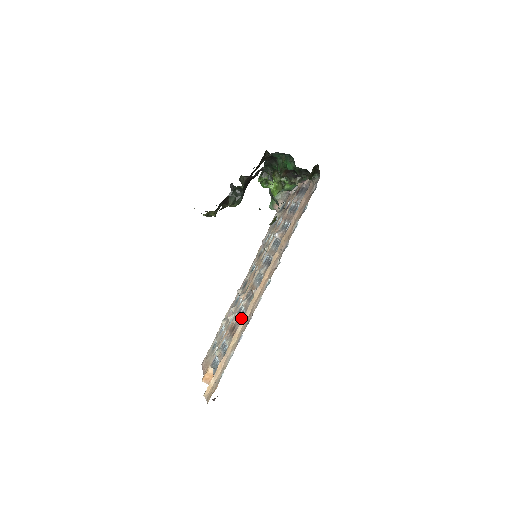
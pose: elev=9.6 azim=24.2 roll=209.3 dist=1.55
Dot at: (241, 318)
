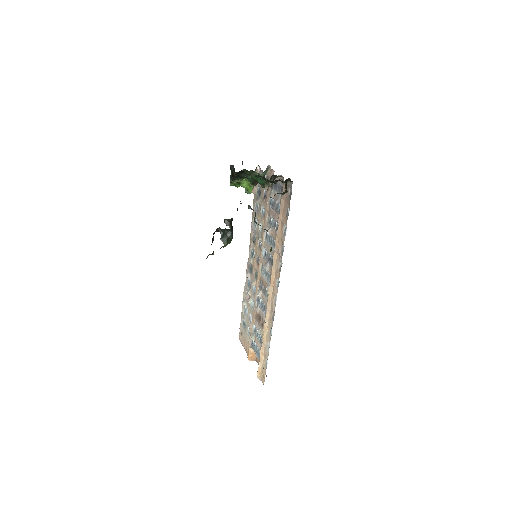
Dot at: (264, 312)
